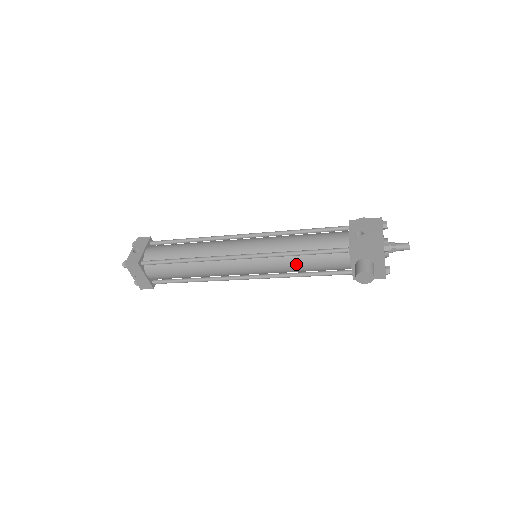
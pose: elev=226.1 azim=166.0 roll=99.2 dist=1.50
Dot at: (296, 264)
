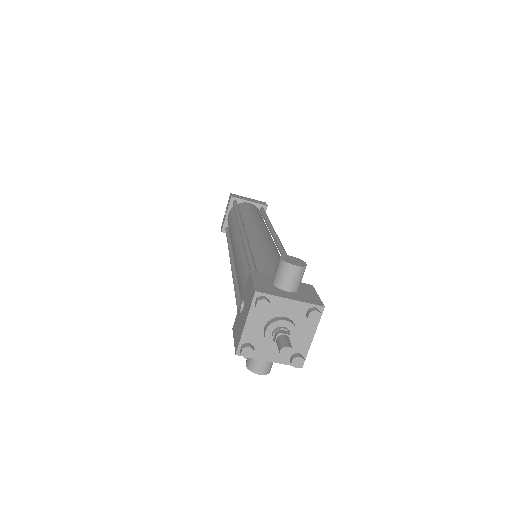
Dot at: occluded
